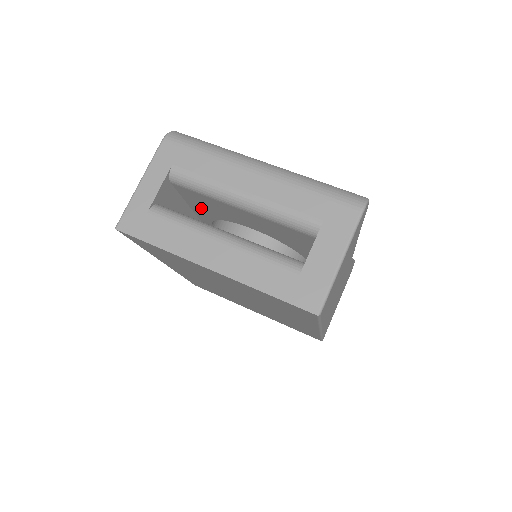
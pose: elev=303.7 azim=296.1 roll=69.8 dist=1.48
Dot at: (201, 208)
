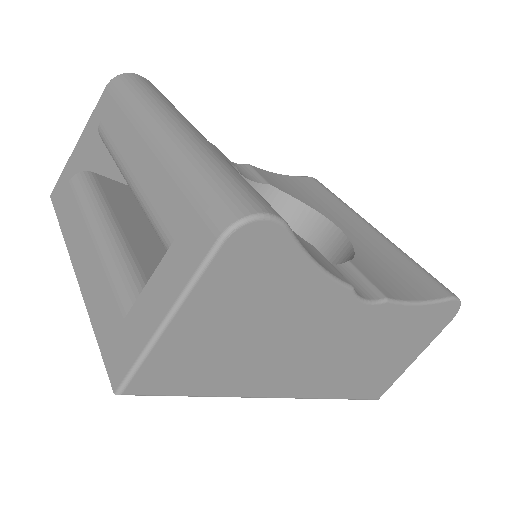
Dot at: occluded
